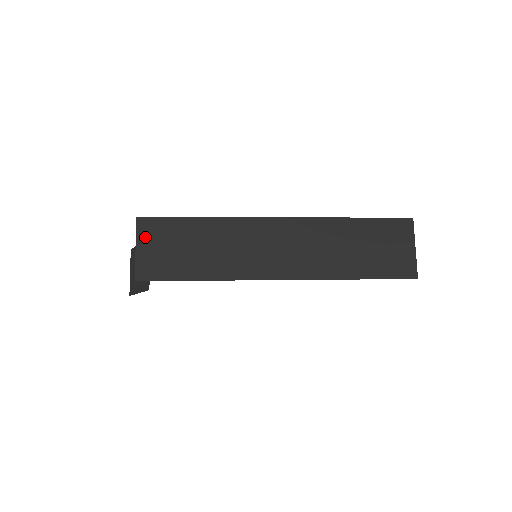
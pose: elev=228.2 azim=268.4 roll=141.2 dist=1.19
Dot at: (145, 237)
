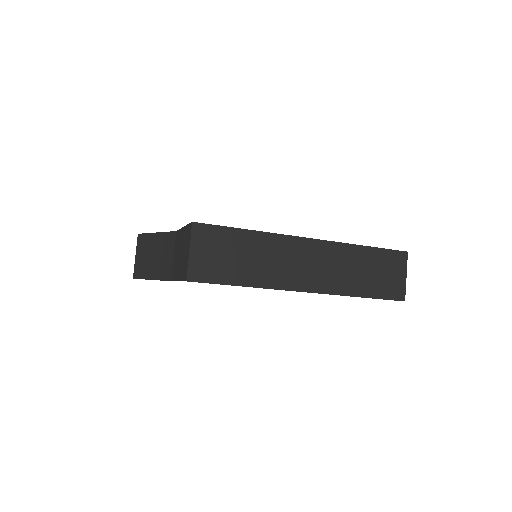
Dot at: (198, 242)
